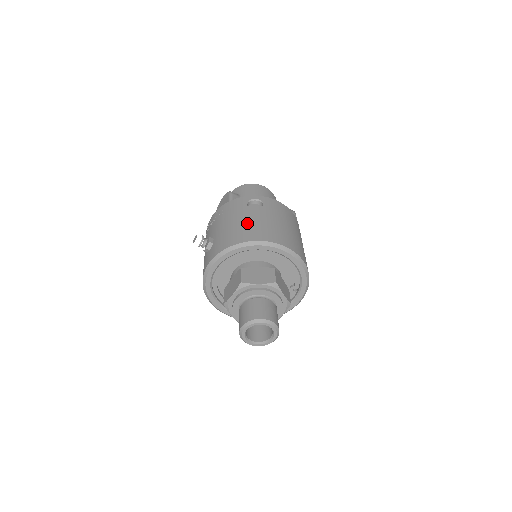
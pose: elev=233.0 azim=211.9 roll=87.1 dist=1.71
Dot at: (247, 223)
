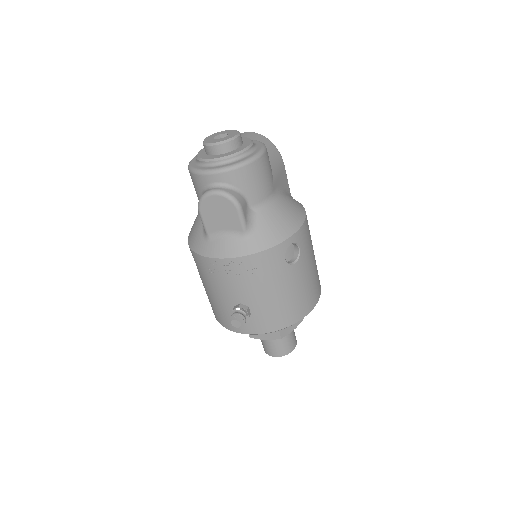
Dot at: (293, 294)
